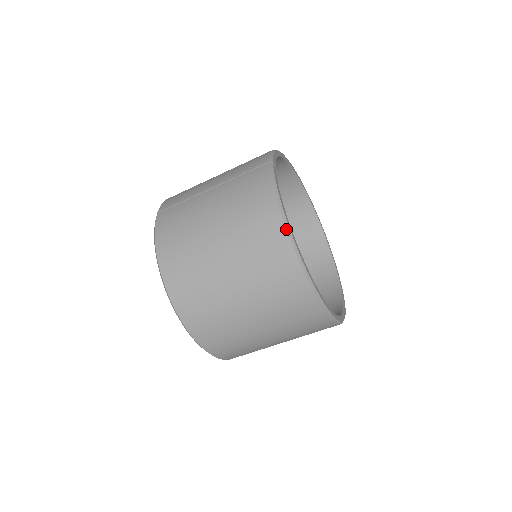
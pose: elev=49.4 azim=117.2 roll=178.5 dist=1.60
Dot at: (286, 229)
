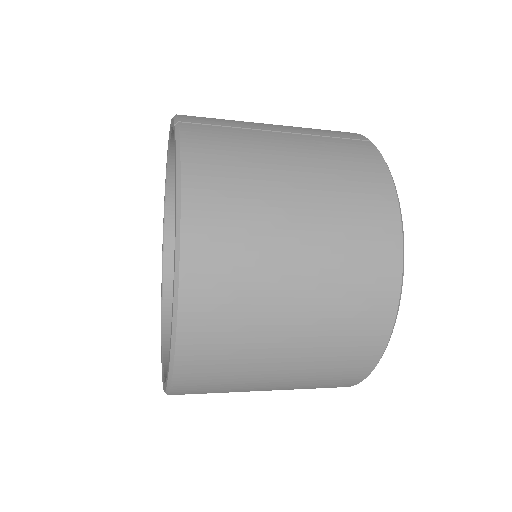
Dot at: (402, 232)
